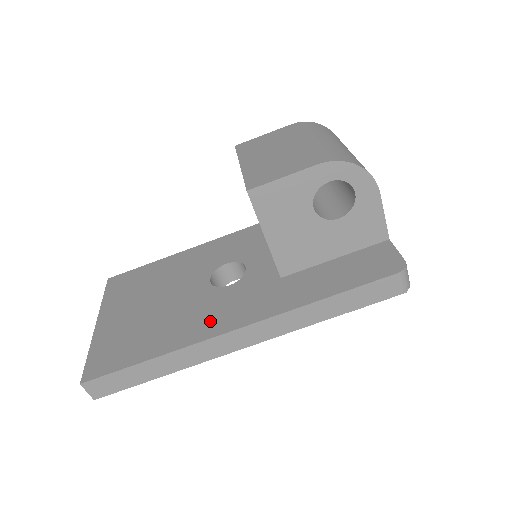
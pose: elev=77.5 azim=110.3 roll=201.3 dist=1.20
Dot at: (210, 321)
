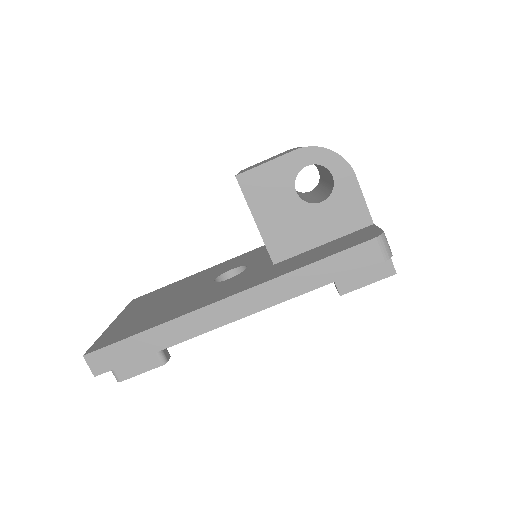
Dot at: (205, 299)
